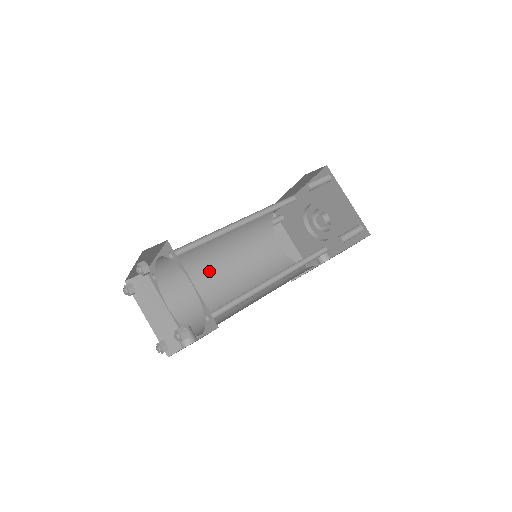
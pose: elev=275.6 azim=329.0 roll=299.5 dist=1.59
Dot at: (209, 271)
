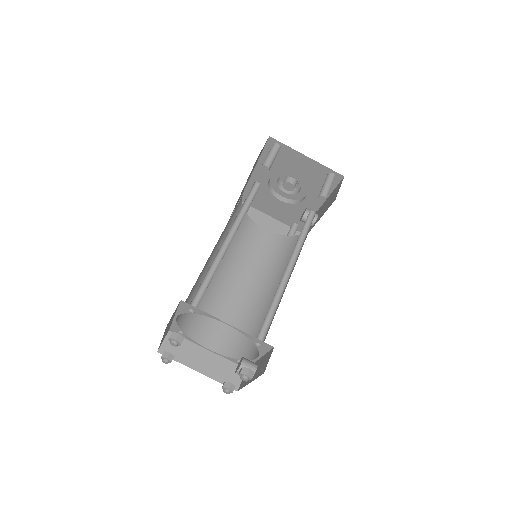
Dot at: (221, 293)
